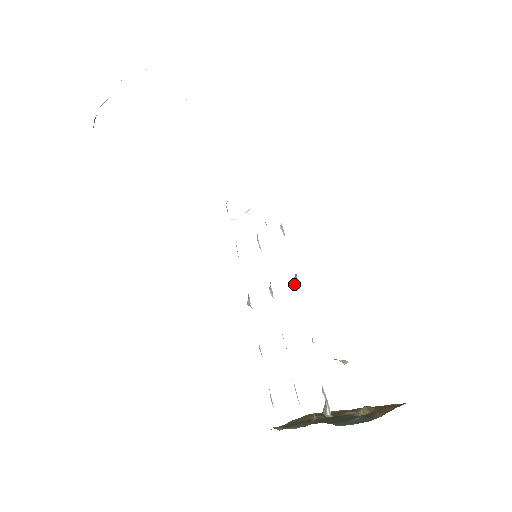
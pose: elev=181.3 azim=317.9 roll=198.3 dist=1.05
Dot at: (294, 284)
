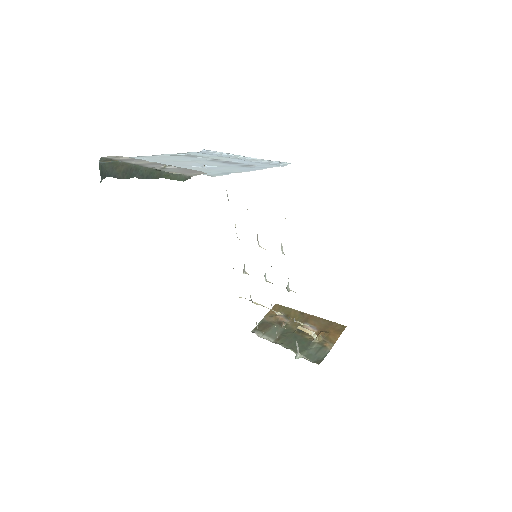
Dot at: (287, 289)
